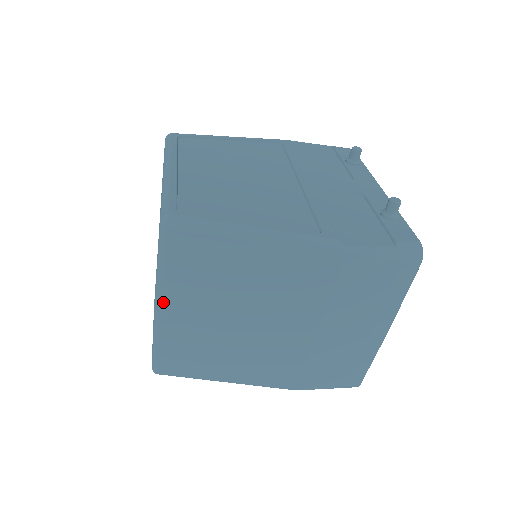
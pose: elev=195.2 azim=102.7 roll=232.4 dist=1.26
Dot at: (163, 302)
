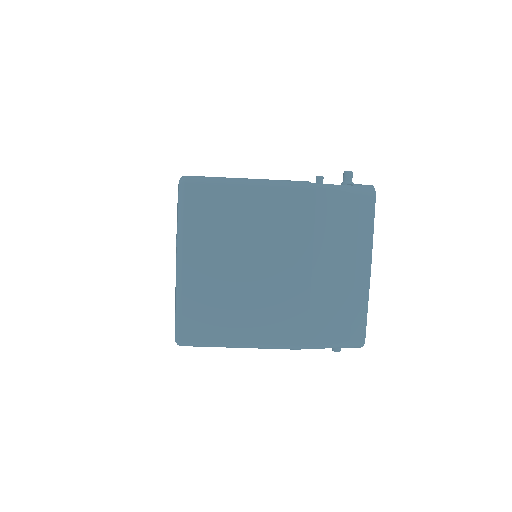
Dot at: (183, 254)
